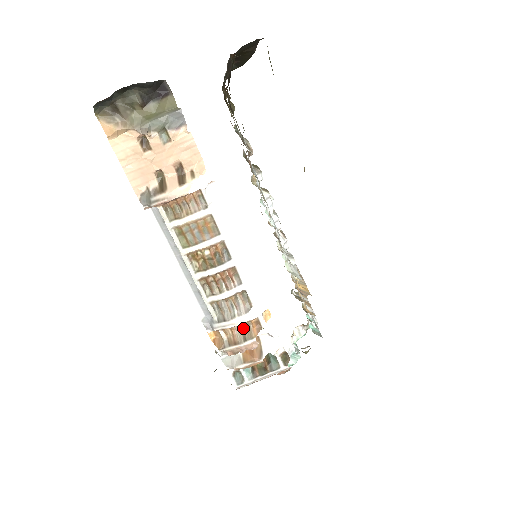
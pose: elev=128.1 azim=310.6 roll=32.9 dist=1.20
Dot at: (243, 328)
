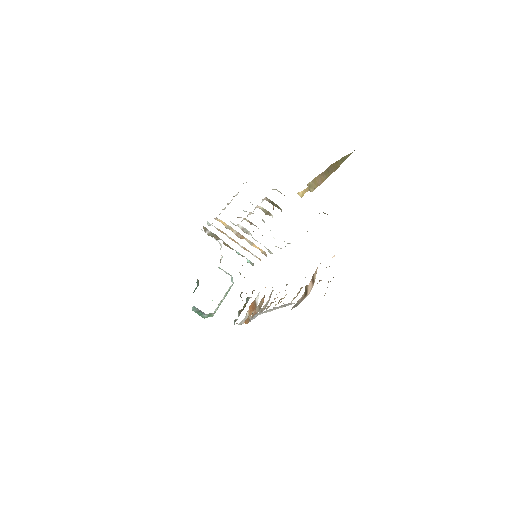
Dot at: (259, 304)
